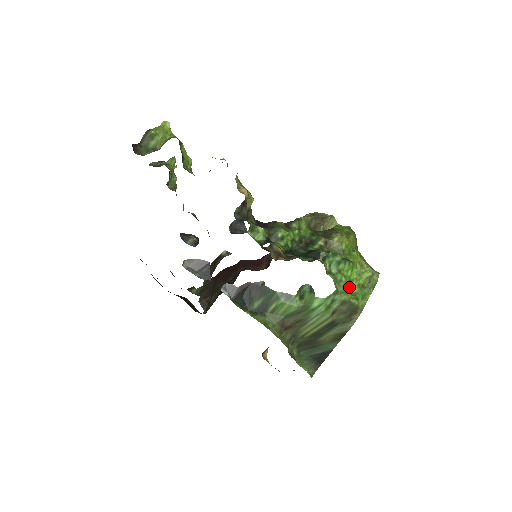
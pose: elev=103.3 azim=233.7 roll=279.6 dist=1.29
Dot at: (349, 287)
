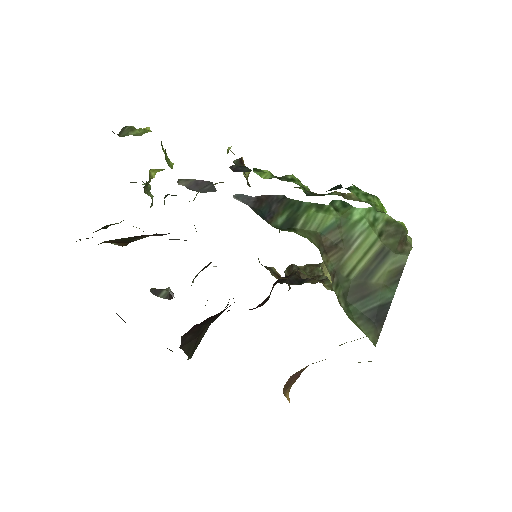
Dot at: occluded
